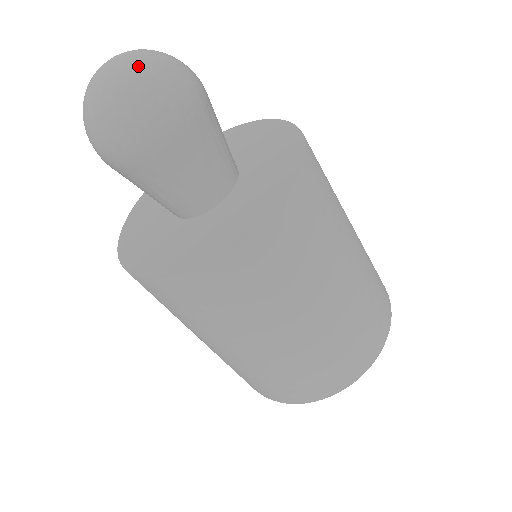
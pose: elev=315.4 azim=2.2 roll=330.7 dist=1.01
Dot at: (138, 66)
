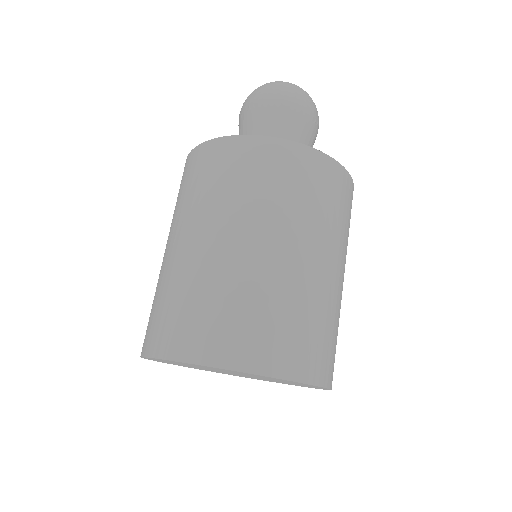
Dot at: occluded
